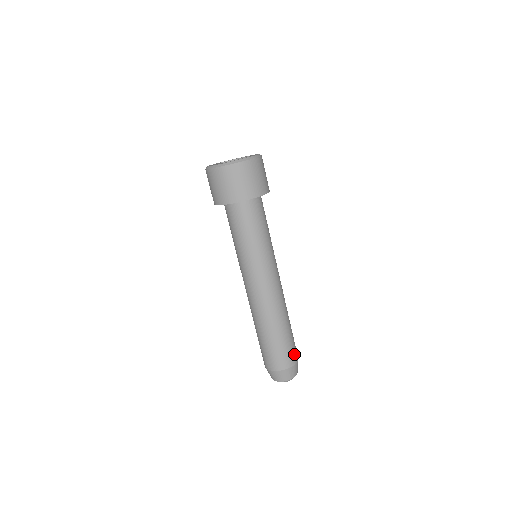
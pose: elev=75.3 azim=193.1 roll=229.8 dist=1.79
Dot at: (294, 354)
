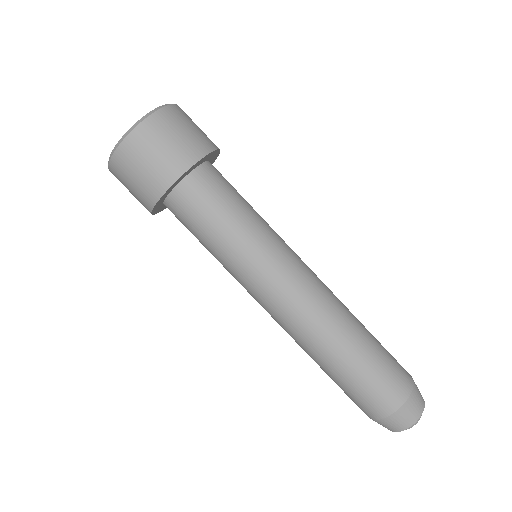
Dot at: (392, 389)
